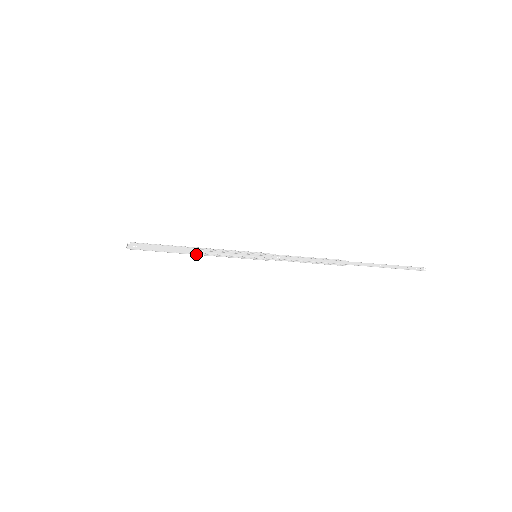
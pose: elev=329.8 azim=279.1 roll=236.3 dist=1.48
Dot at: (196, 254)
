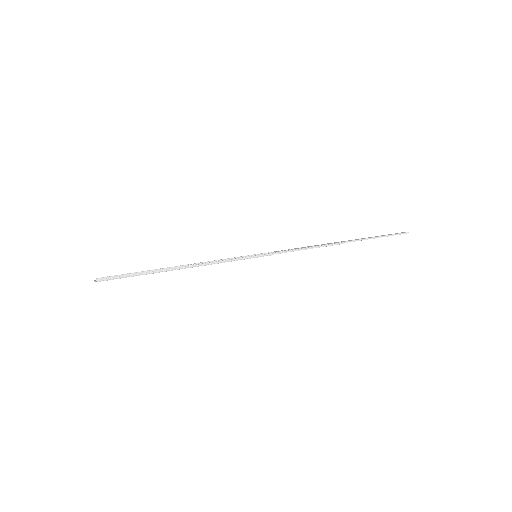
Dot at: (189, 266)
